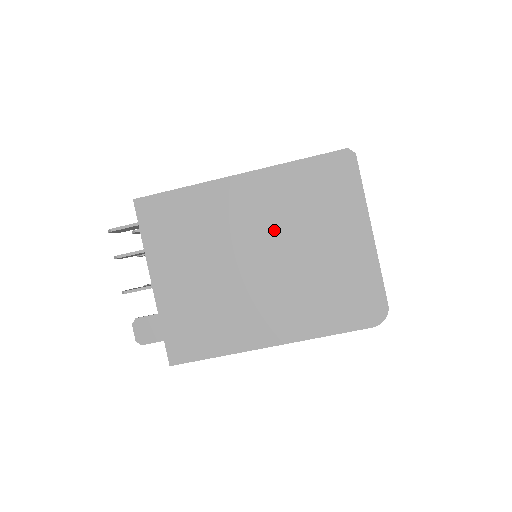
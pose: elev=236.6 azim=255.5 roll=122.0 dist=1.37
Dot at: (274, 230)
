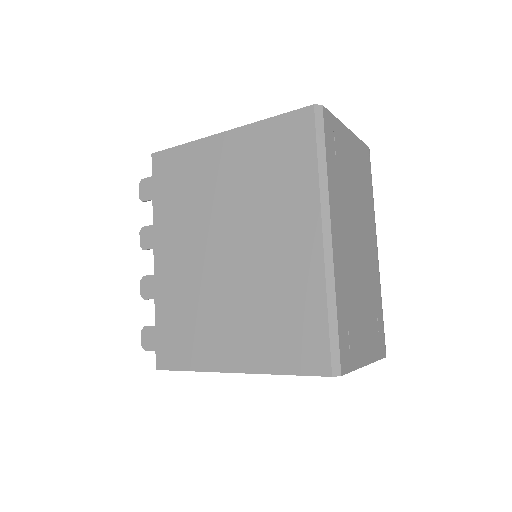
Dot at: occluded
